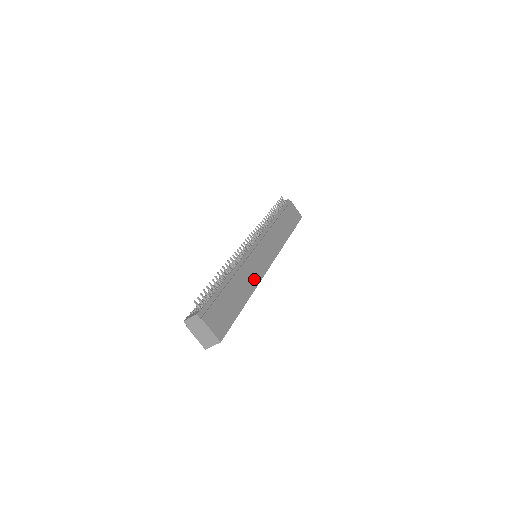
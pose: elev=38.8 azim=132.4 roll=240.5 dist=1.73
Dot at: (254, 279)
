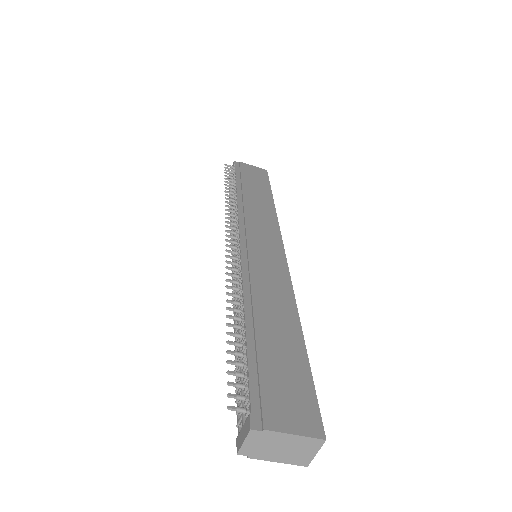
Dot at: (282, 289)
